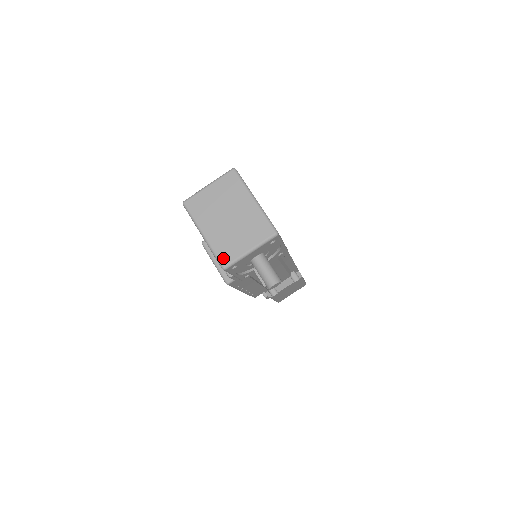
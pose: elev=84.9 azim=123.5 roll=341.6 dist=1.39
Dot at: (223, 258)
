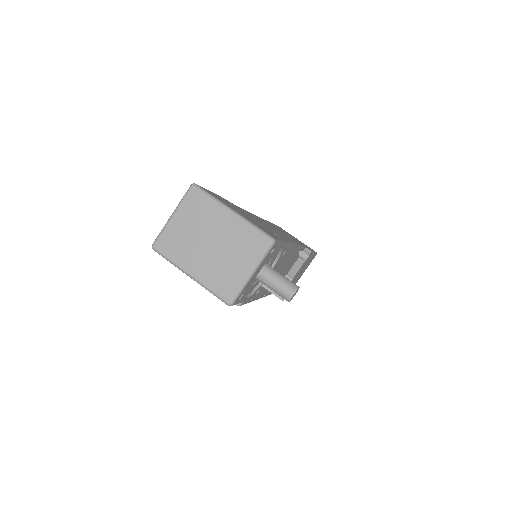
Dot at: (224, 293)
